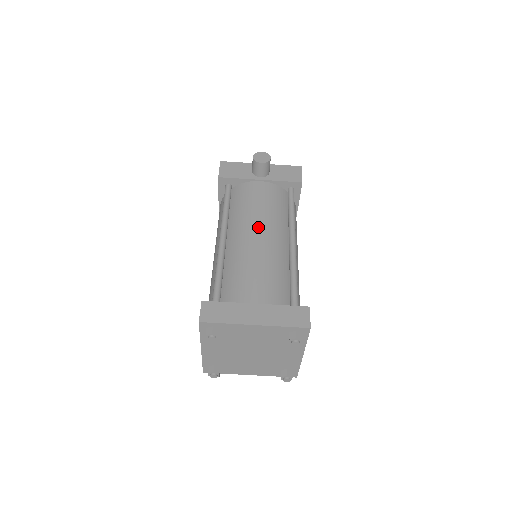
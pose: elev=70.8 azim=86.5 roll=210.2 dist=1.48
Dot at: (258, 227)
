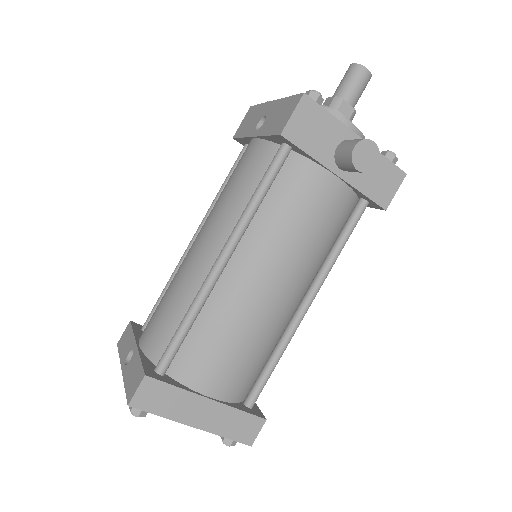
Dot at: (280, 272)
